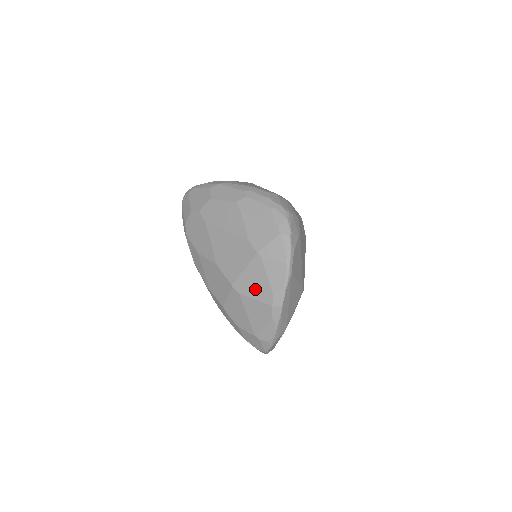
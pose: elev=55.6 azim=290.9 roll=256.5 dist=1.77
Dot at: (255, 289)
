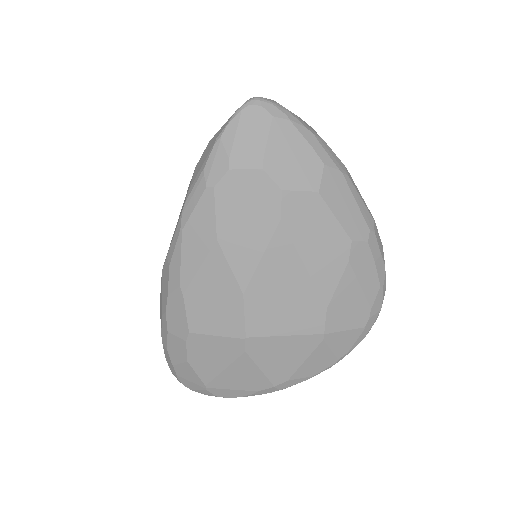
Dot at: (274, 361)
